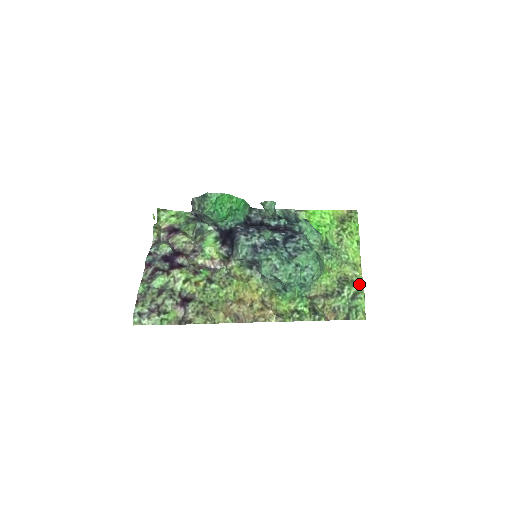
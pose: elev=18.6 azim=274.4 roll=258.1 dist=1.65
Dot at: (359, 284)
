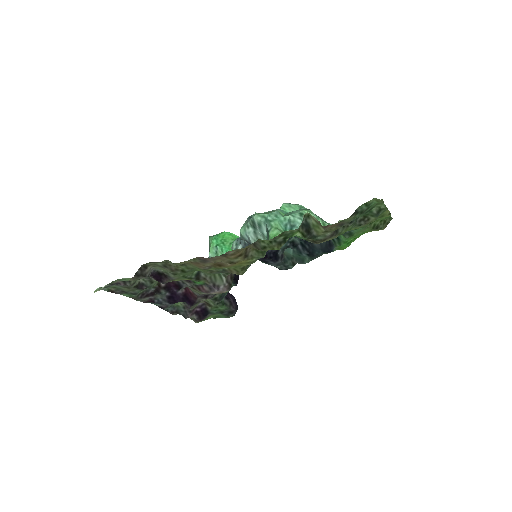
Dot at: (382, 211)
